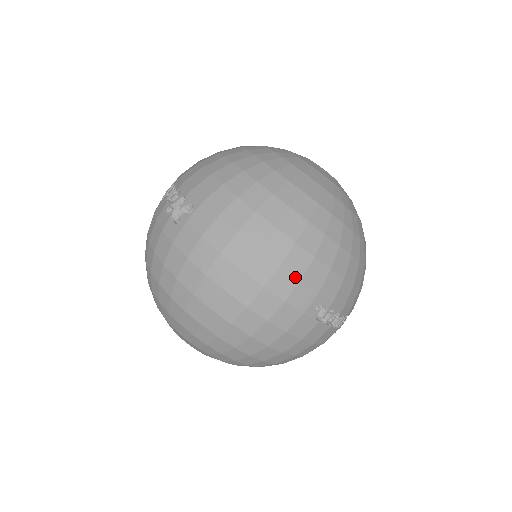
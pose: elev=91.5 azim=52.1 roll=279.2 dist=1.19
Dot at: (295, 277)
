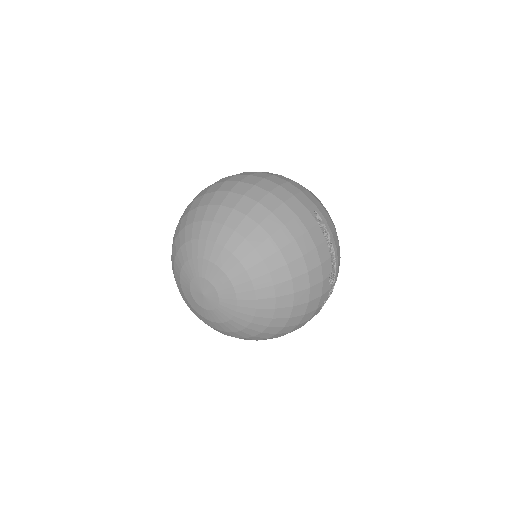
Dot at: (298, 189)
